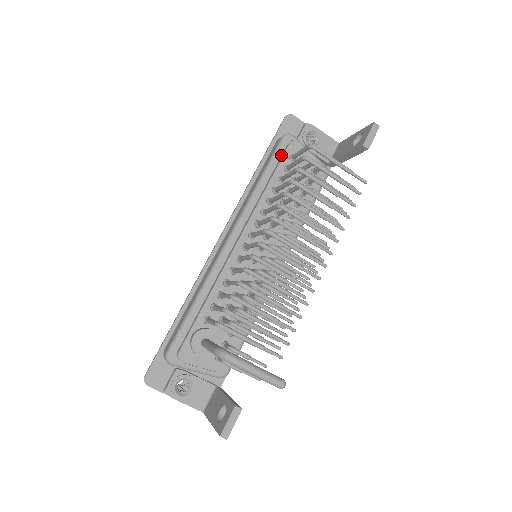
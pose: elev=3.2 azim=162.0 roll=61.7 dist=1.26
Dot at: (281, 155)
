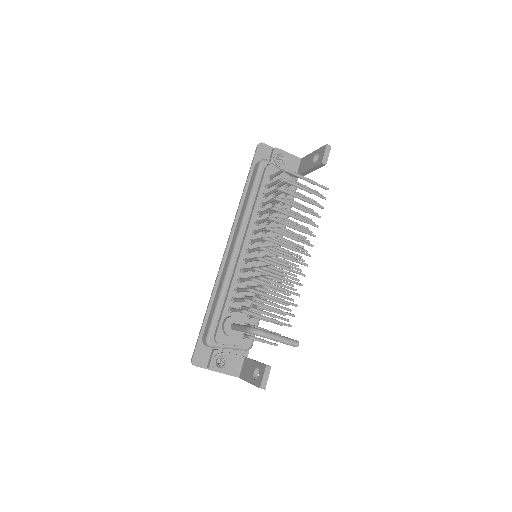
Dot at: (261, 177)
